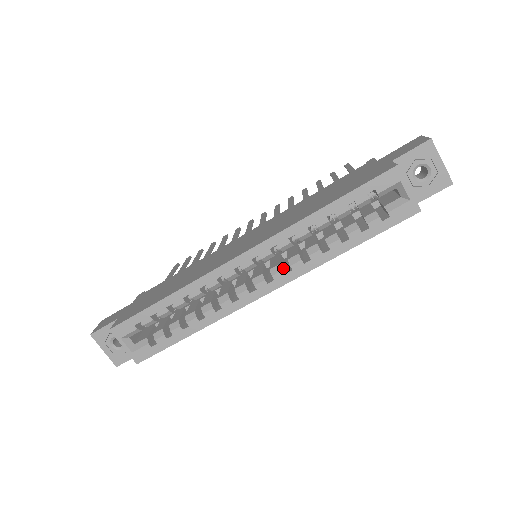
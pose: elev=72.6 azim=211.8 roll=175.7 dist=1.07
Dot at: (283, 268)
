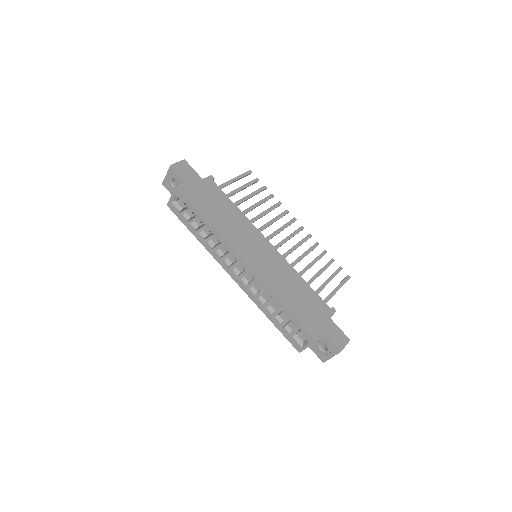
Dot at: (248, 284)
